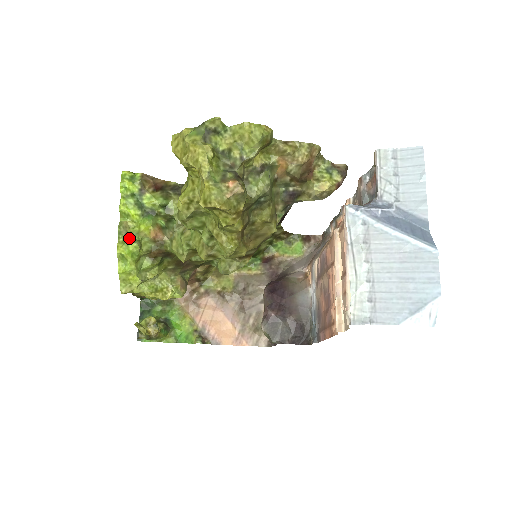
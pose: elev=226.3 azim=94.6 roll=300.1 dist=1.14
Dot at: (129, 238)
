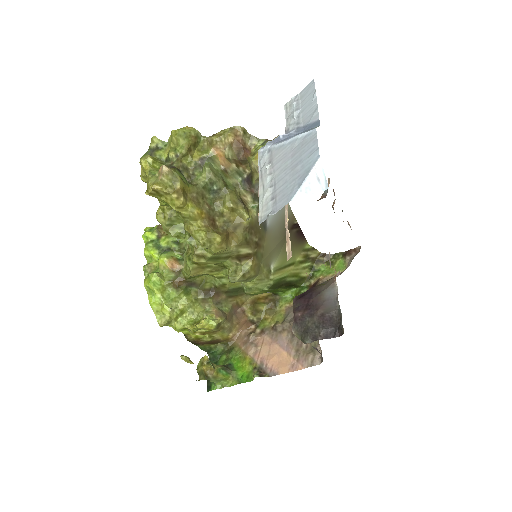
Dot at: occluded
